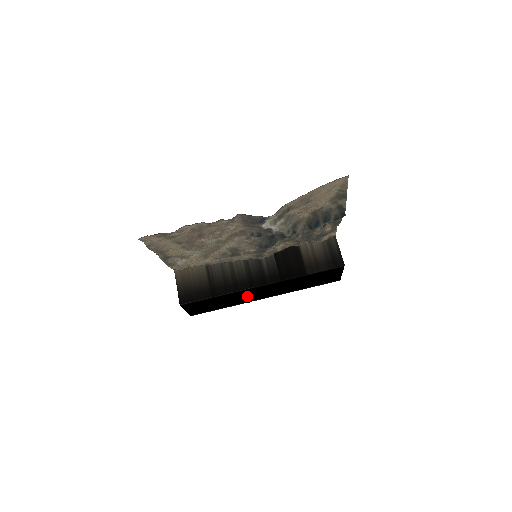
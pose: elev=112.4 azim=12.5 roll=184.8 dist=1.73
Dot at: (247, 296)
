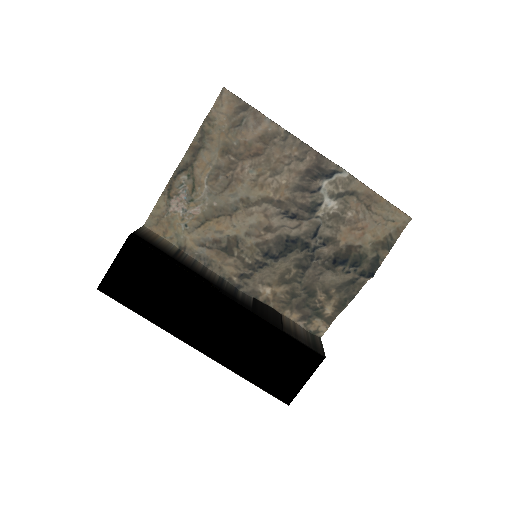
Dot at: (191, 312)
